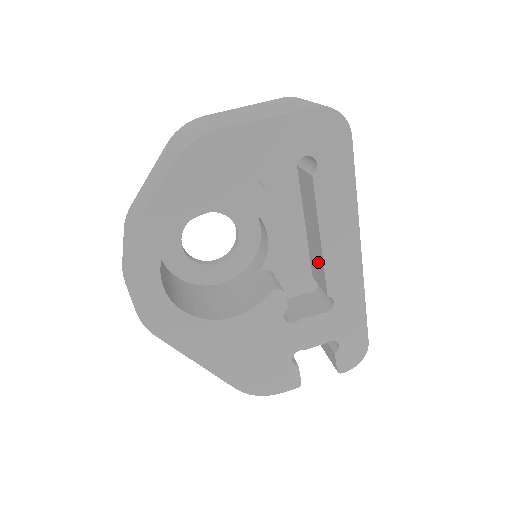
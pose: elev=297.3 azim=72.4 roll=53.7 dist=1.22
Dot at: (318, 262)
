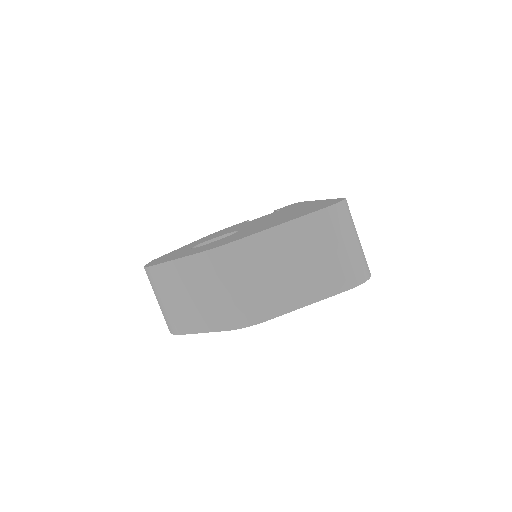
Dot at: occluded
